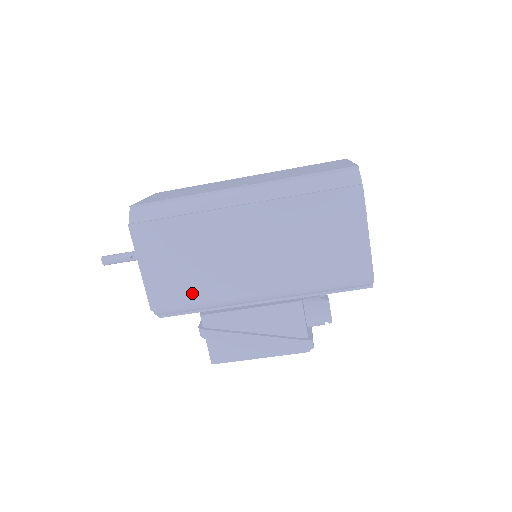
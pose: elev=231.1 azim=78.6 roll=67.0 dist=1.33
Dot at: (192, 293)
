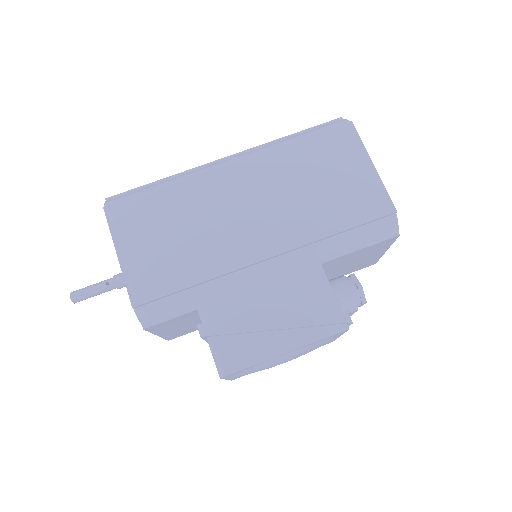
Dot at: (184, 273)
